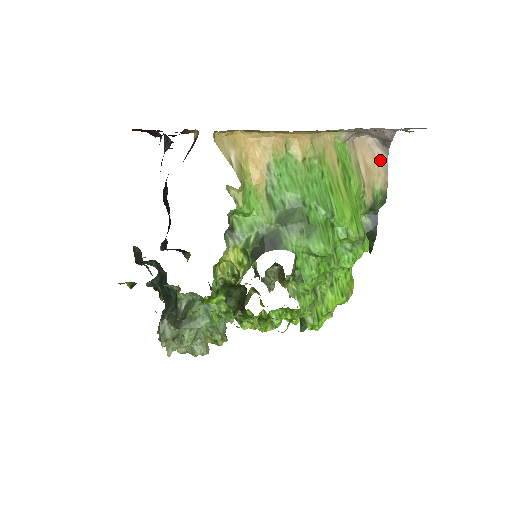
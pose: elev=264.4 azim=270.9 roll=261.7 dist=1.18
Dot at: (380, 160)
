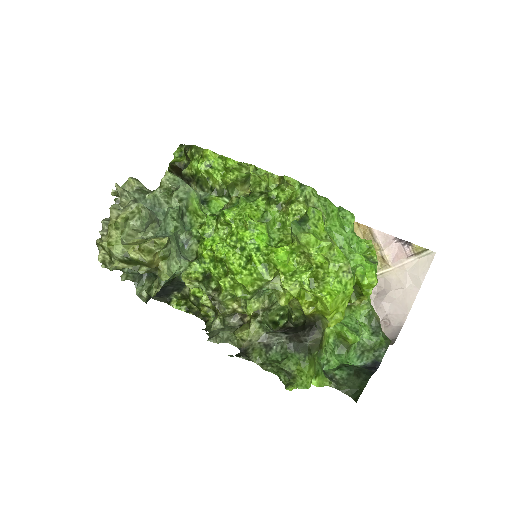
Dot at: occluded
